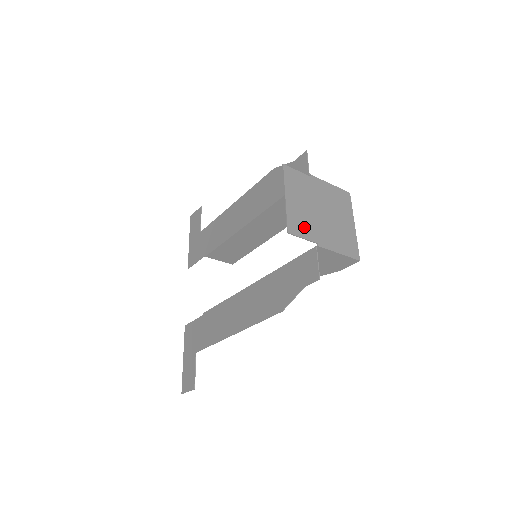
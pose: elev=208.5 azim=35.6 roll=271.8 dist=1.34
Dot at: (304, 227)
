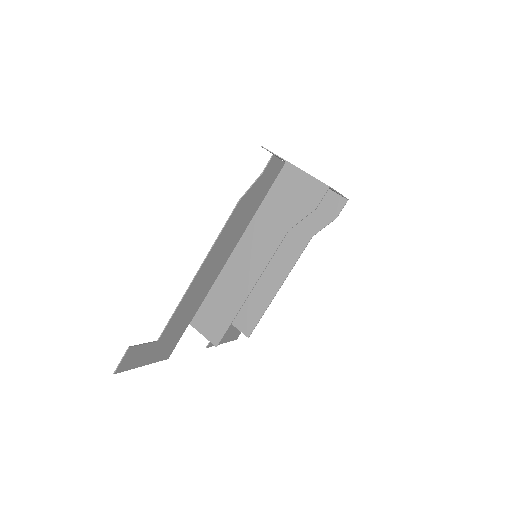
Dot at: occluded
